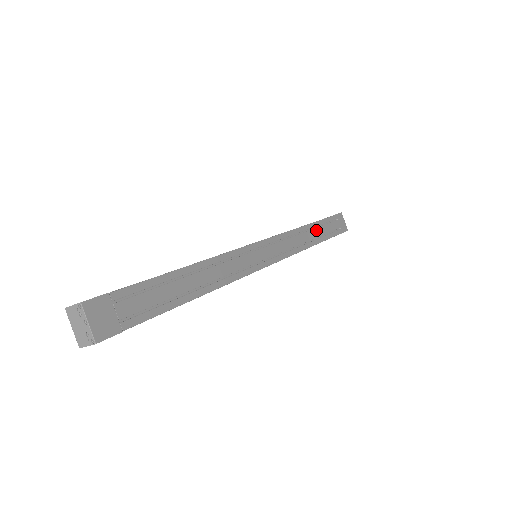
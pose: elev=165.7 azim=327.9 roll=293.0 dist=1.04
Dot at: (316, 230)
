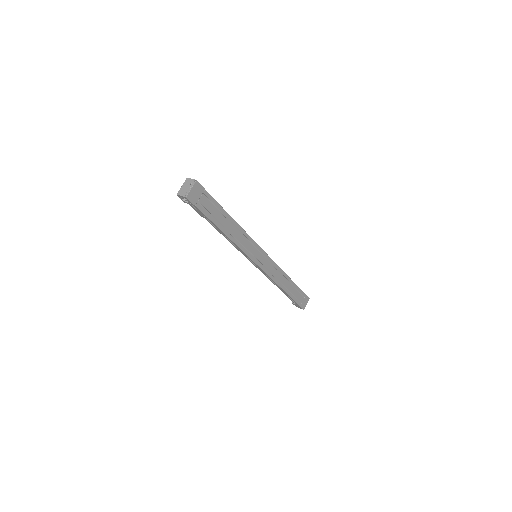
Dot at: (290, 285)
